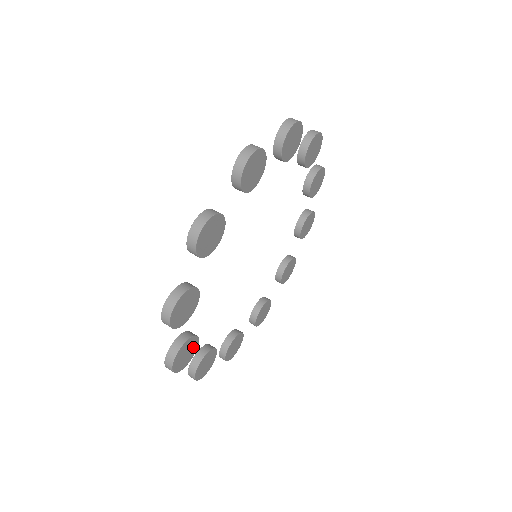
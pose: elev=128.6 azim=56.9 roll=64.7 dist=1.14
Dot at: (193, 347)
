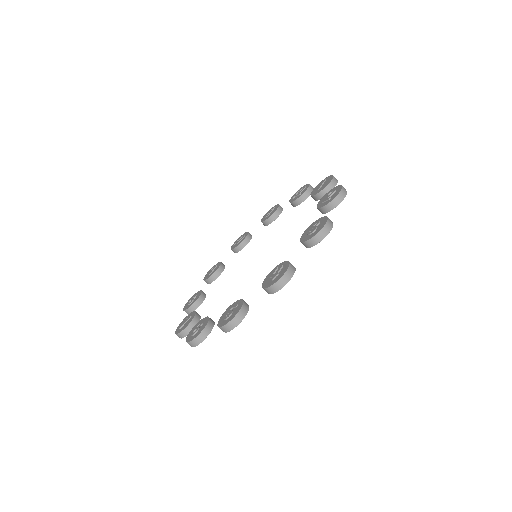
Dot at: occluded
